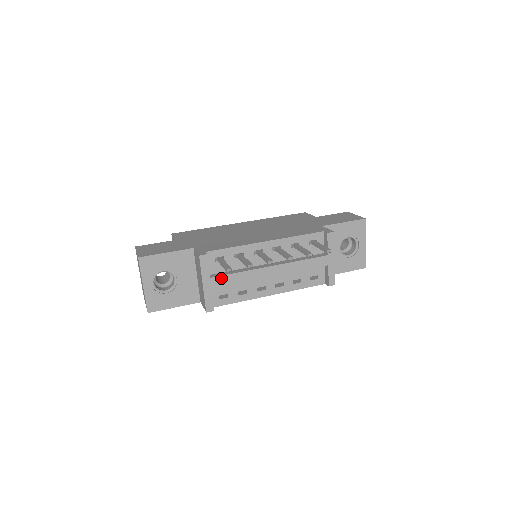
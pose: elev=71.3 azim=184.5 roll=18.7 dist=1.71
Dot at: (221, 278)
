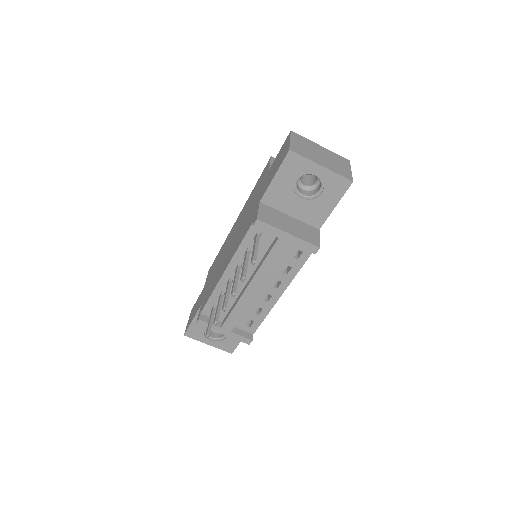
Dot at: (227, 322)
